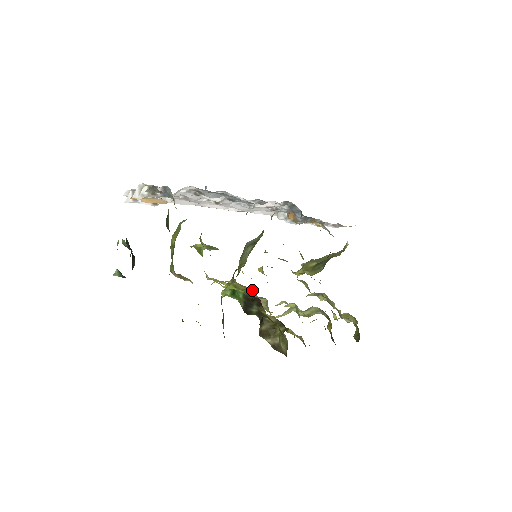
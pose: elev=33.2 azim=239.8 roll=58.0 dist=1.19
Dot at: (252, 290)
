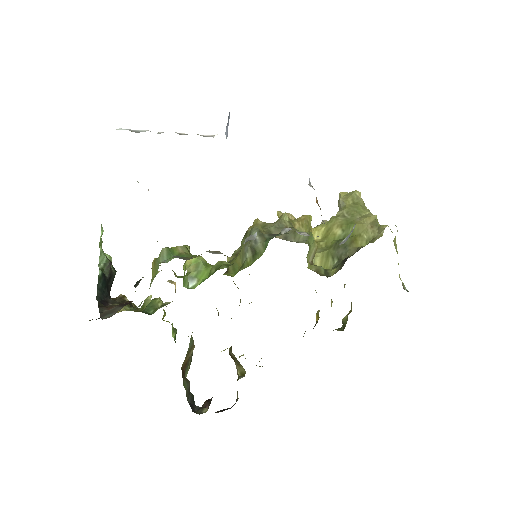
Dot at: occluded
